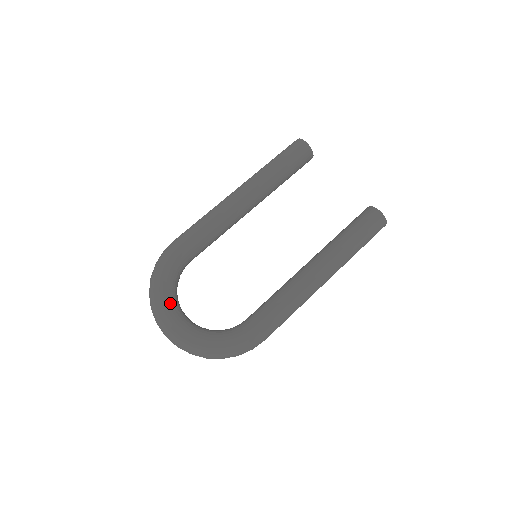
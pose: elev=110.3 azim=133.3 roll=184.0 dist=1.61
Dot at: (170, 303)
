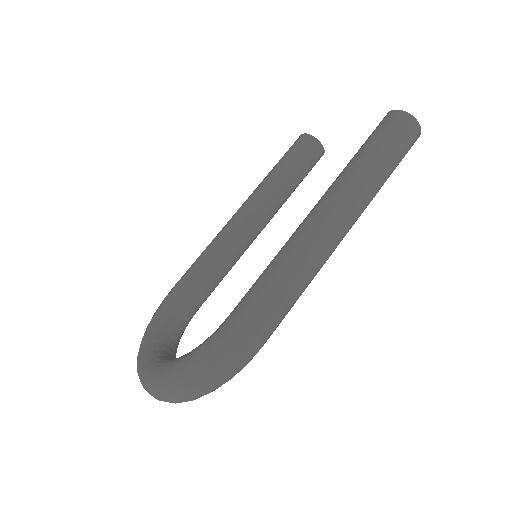
Dot at: (150, 346)
